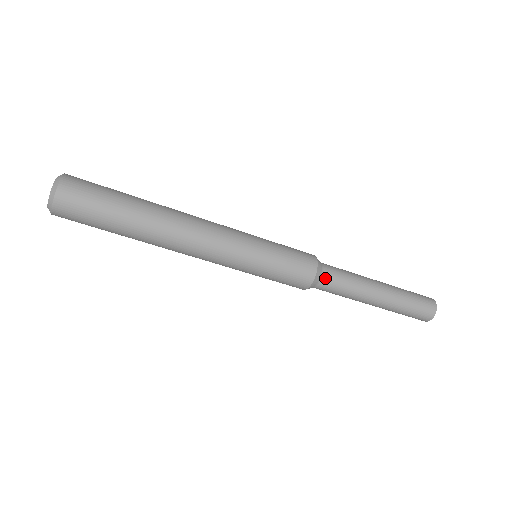
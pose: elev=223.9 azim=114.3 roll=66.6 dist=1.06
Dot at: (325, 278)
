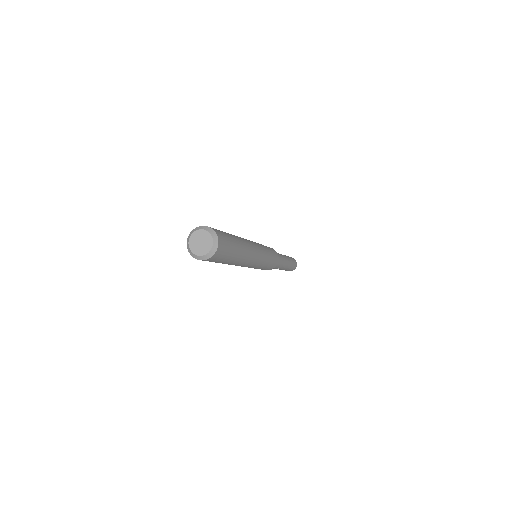
Dot at: occluded
